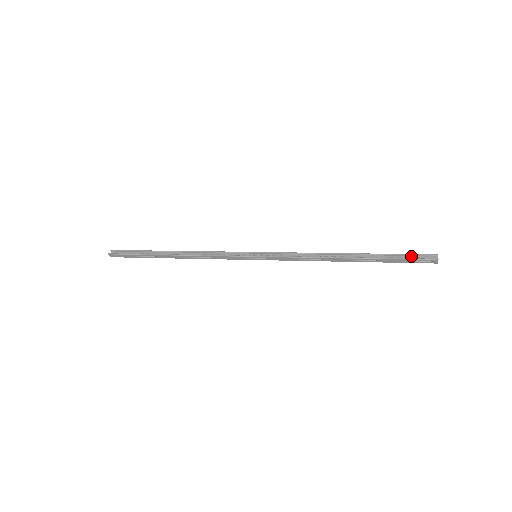
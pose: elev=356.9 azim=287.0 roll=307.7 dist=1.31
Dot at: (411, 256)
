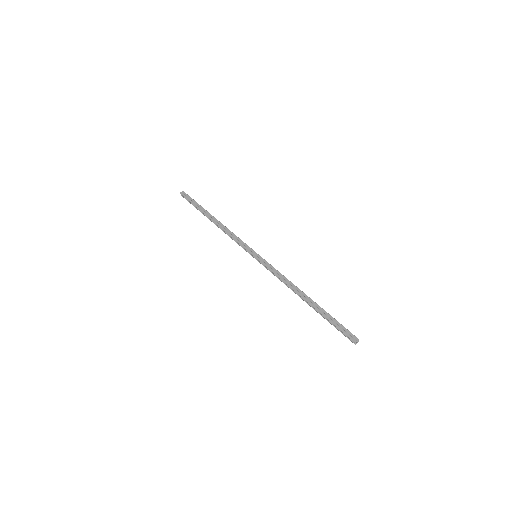
Dot at: (341, 328)
